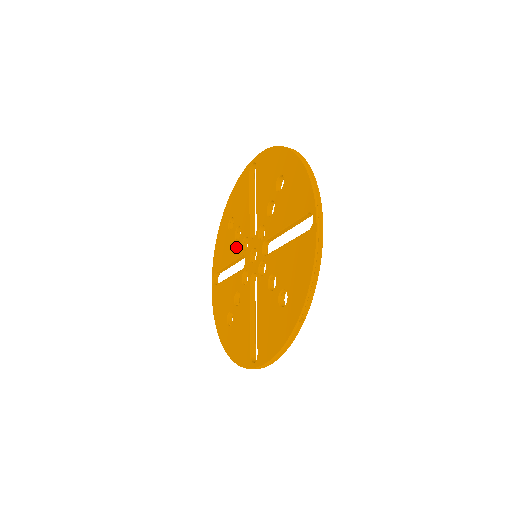
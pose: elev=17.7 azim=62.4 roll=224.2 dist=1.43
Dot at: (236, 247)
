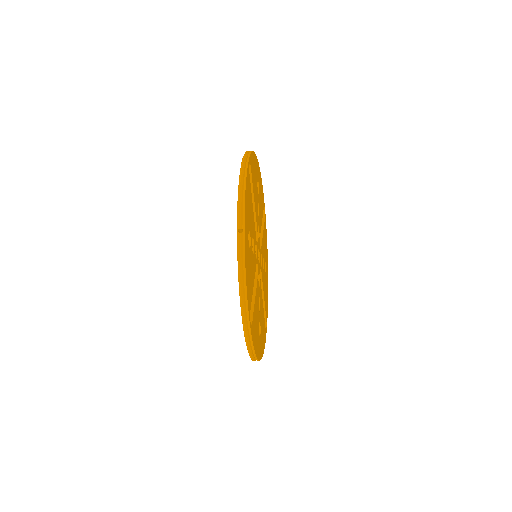
Dot at: occluded
